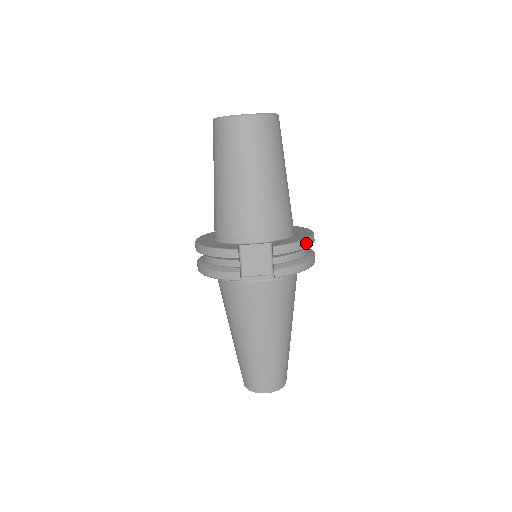
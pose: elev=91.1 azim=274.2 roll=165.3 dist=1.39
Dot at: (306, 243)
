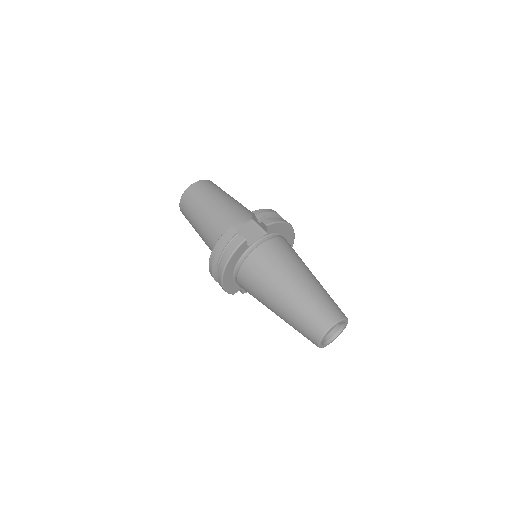
Dot at: (274, 211)
